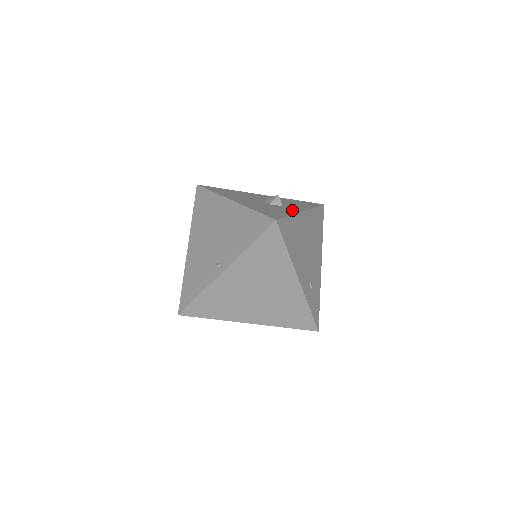
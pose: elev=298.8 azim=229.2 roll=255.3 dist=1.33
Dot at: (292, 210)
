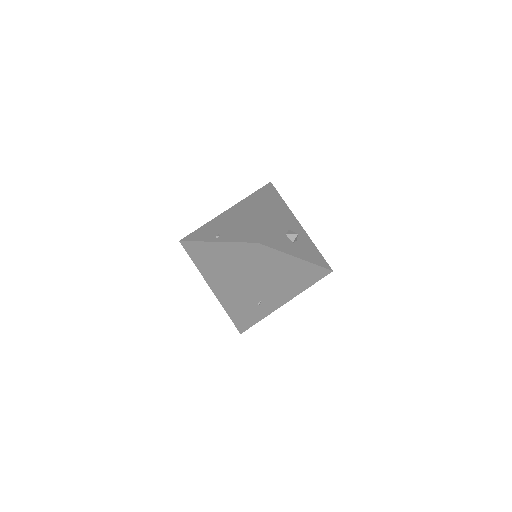
Dot at: (291, 250)
